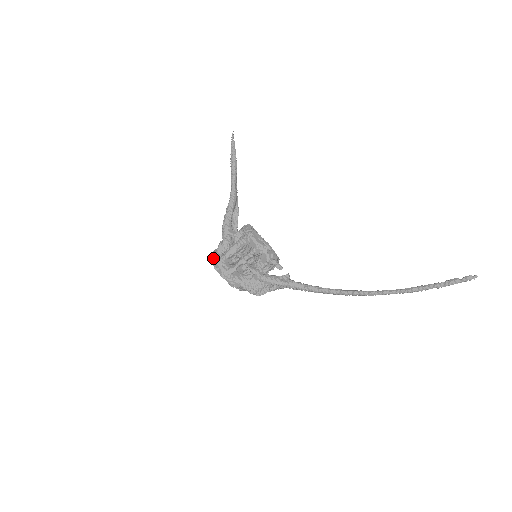
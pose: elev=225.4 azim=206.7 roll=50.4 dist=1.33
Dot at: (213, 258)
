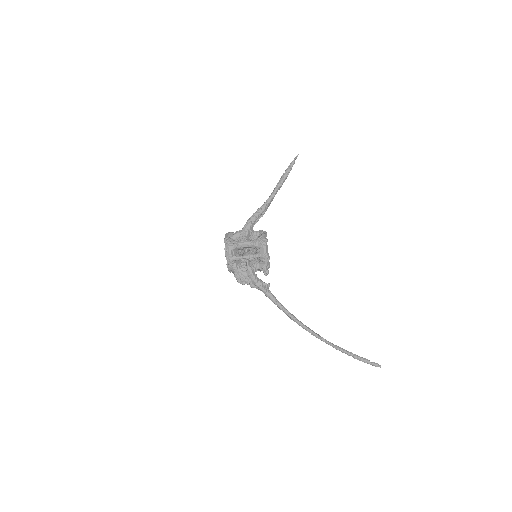
Dot at: (228, 240)
